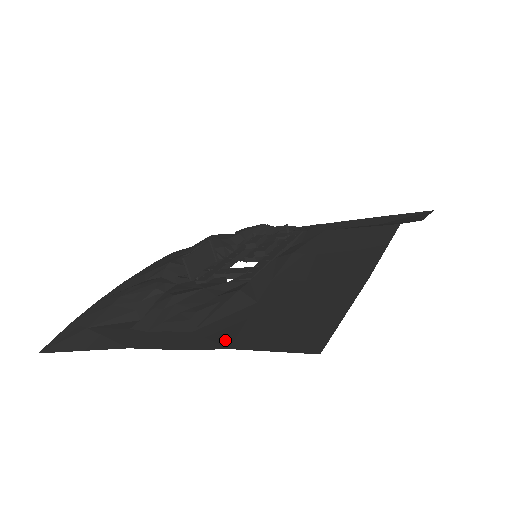
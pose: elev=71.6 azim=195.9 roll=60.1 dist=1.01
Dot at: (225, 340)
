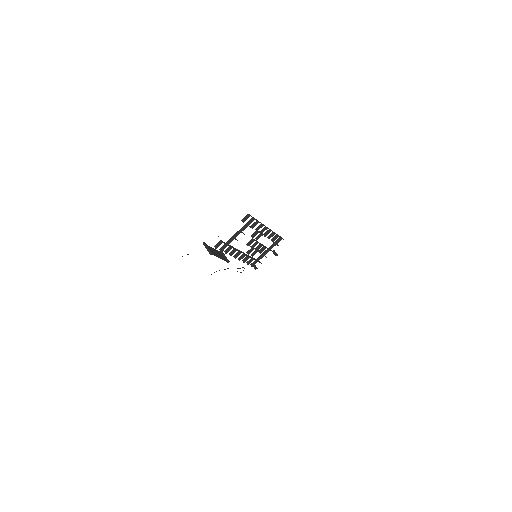
Dot at: occluded
